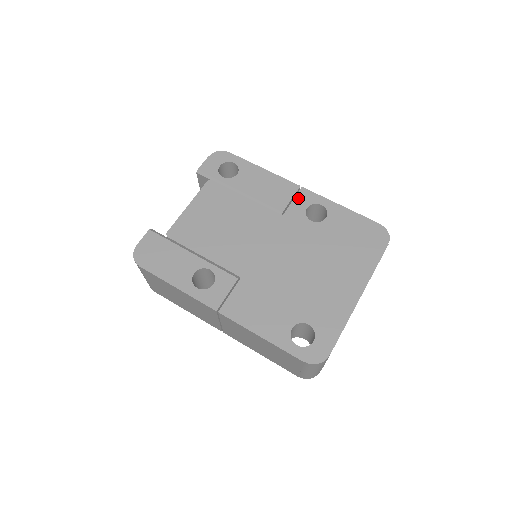
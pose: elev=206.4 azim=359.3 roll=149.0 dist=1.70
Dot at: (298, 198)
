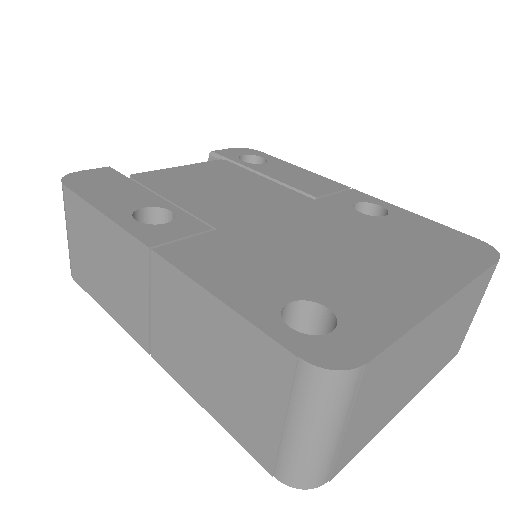
Dot at: (344, 193)
